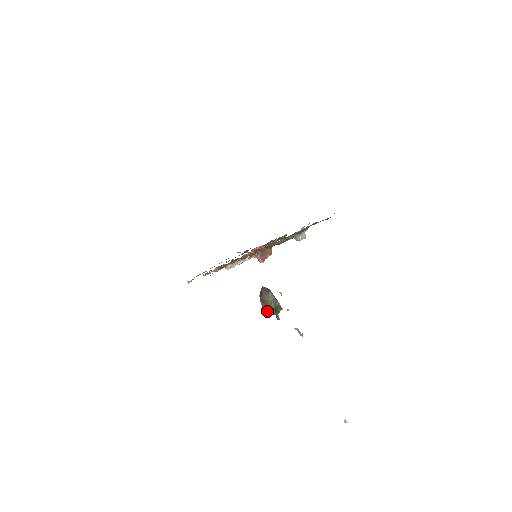
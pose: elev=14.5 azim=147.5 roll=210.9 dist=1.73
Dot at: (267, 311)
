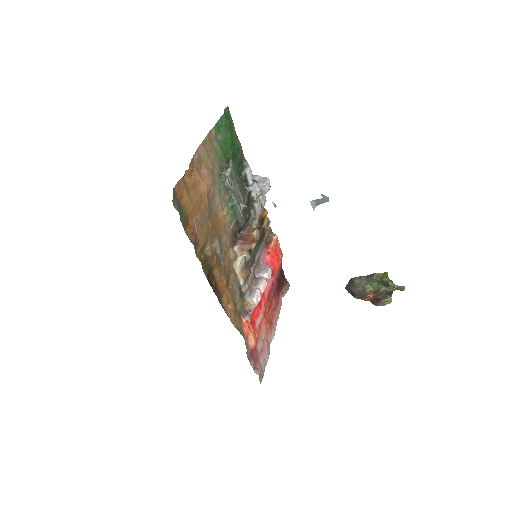
Dot at: (380, 297)
